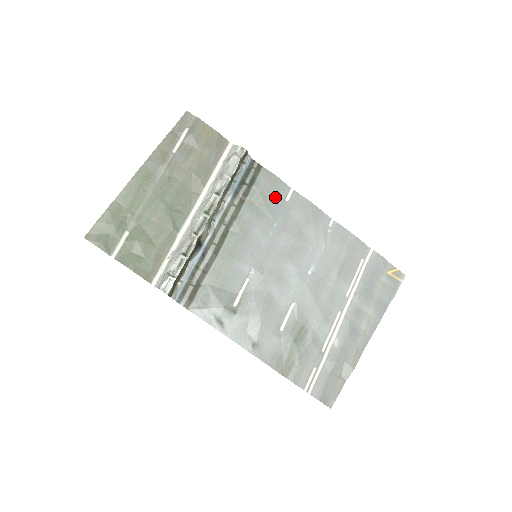
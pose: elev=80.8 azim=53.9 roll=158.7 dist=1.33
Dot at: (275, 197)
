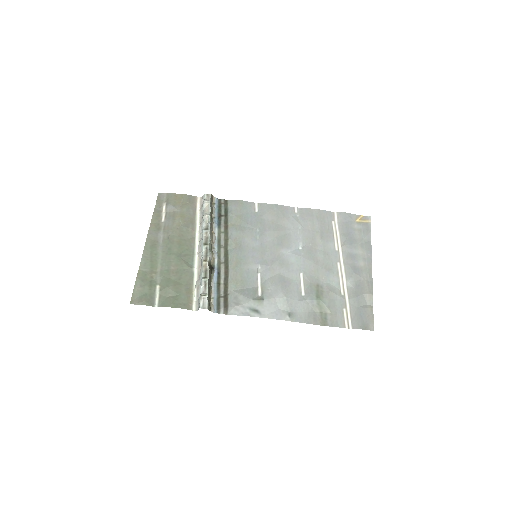
Dot at: (247, 213)
